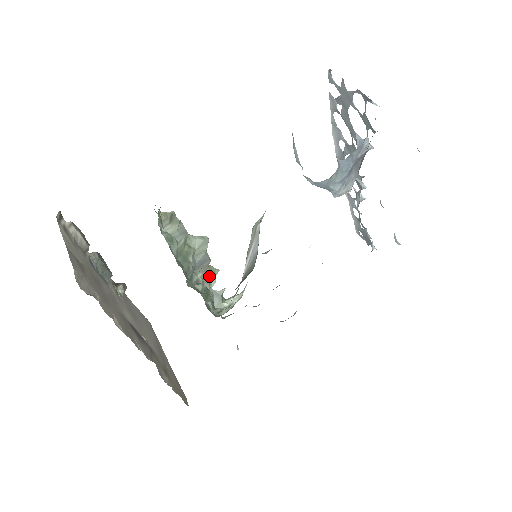
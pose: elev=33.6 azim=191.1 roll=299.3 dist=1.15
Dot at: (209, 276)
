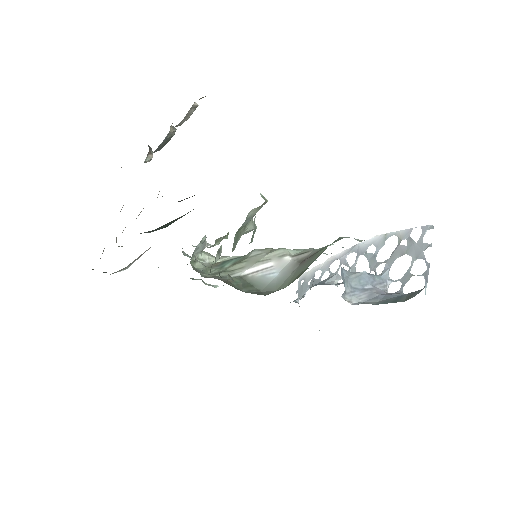
Dot at: (220, 239)
